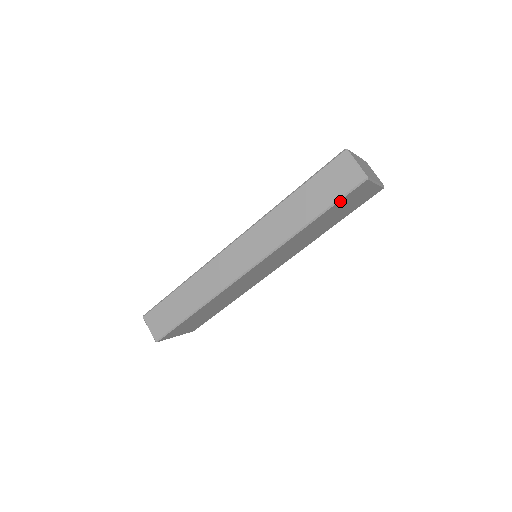
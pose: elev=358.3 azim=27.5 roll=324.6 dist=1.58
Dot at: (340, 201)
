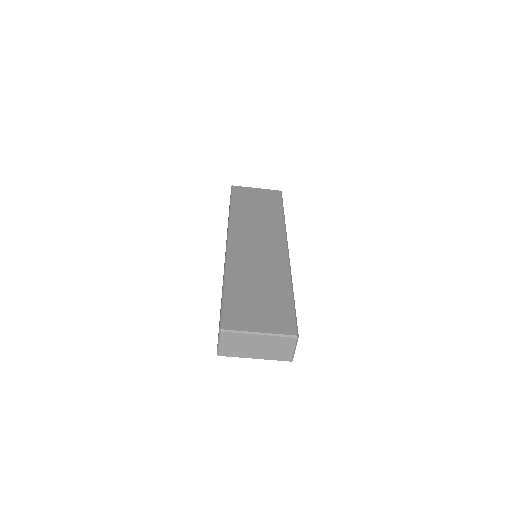
Dot at: (234, 196)
